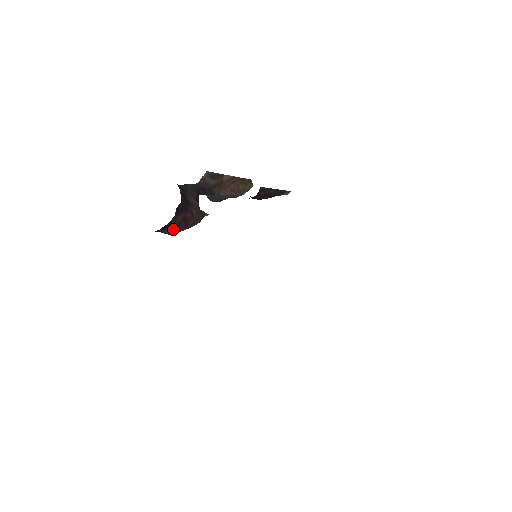
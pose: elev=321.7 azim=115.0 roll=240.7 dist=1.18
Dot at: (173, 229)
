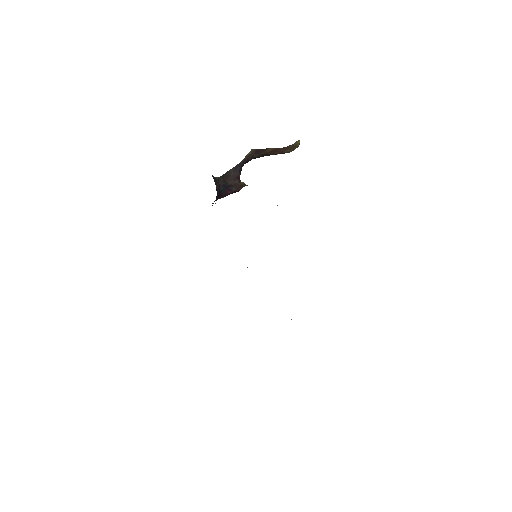
Dot at: occluded
